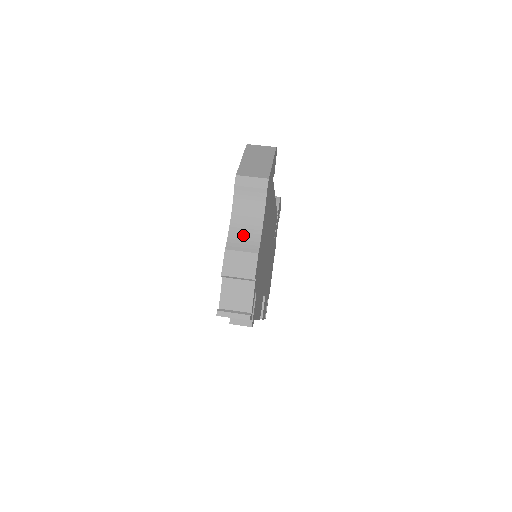
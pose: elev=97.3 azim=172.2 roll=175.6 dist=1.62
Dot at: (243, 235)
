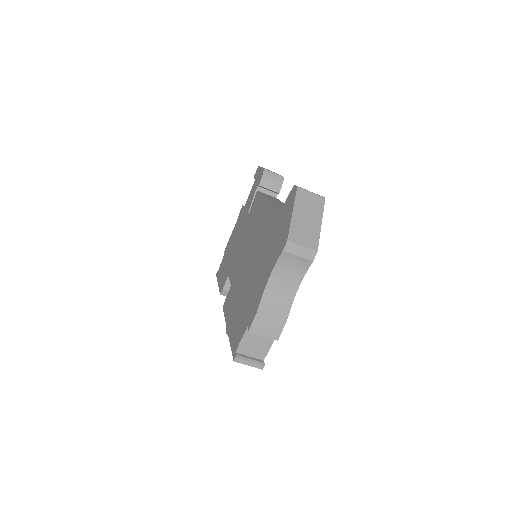
Dot at: (277, 297)
